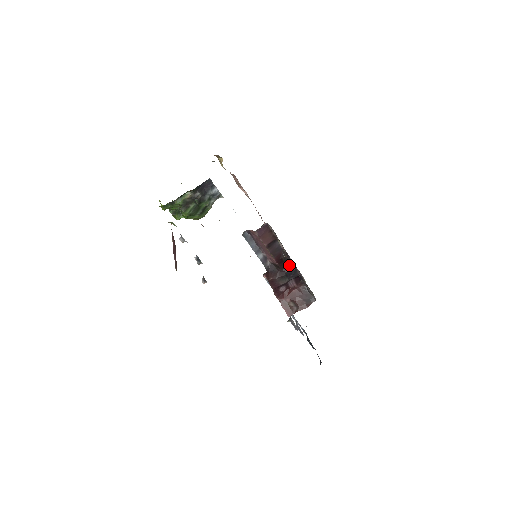
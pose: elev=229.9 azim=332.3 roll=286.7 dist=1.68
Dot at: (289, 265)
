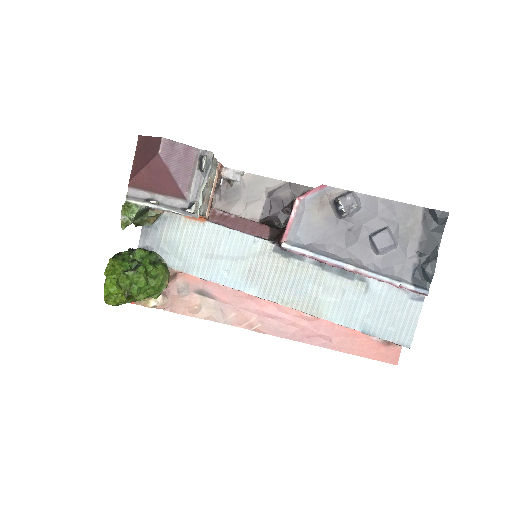
Dot at: occluded
